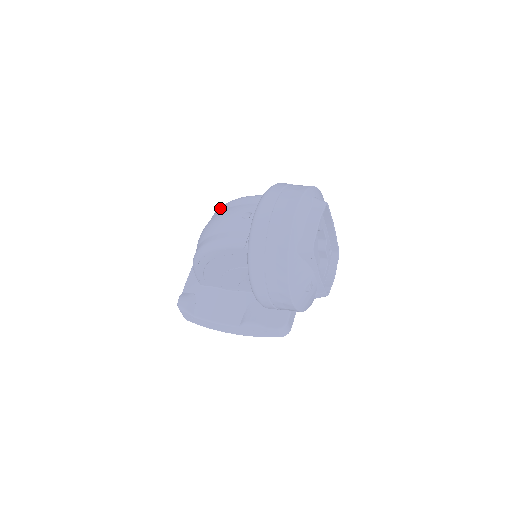
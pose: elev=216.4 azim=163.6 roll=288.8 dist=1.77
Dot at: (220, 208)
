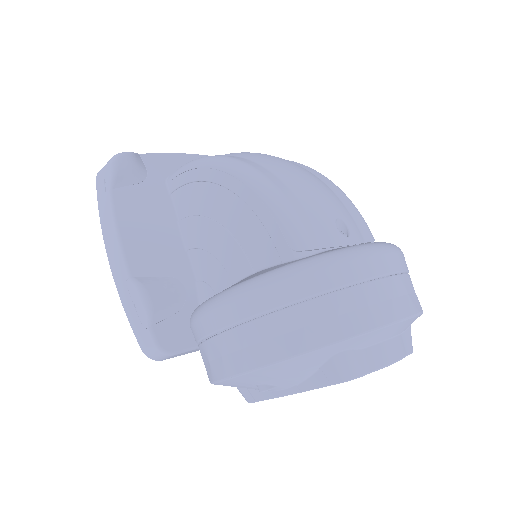
Dot at: (315, 170)
